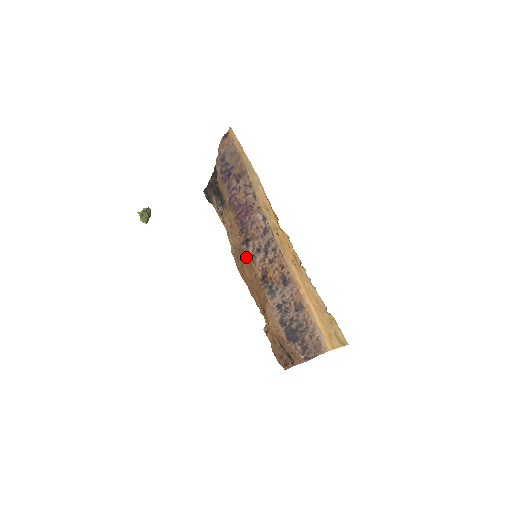
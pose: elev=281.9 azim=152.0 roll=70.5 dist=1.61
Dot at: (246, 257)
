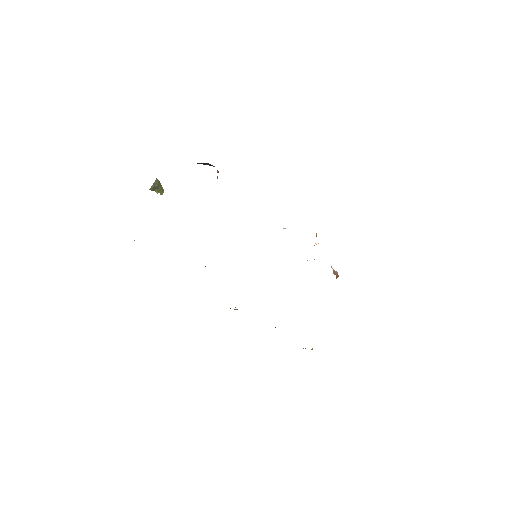
Dot at: occluded
